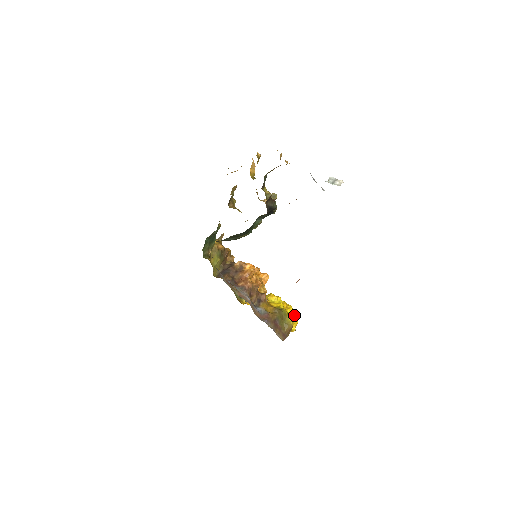
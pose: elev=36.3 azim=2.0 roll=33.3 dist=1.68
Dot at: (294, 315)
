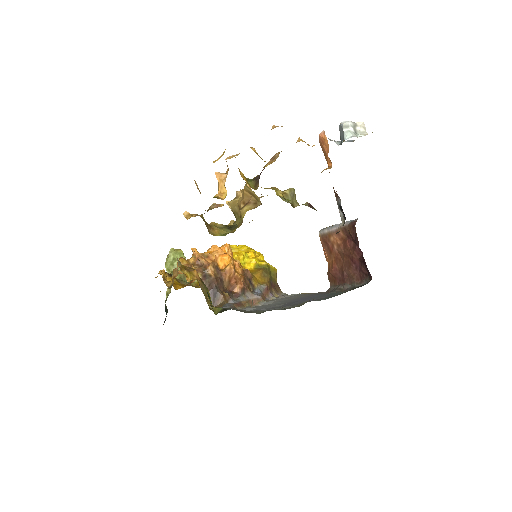
Dot at: (257, 253)
